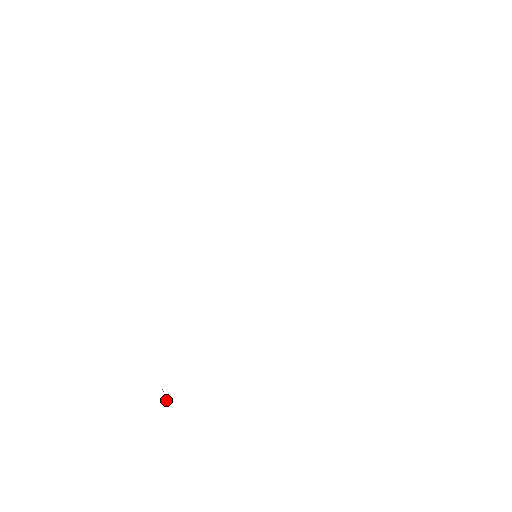
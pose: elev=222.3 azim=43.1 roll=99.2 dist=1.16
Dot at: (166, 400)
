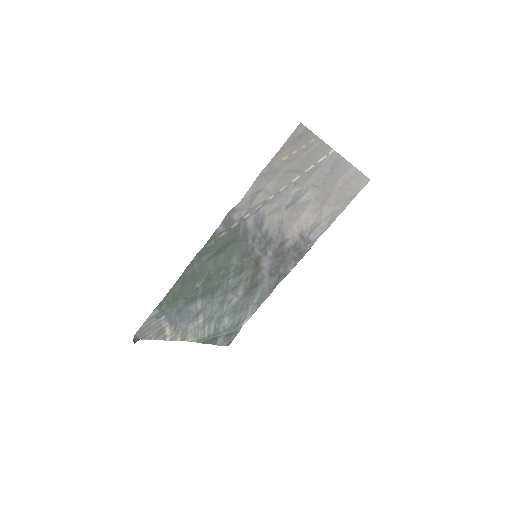
Dot at: (134, 340)
